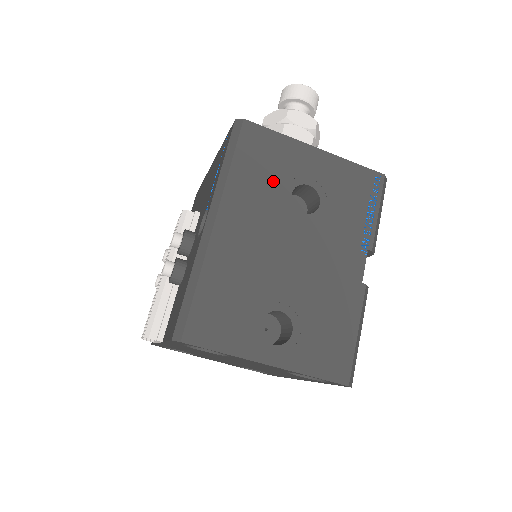
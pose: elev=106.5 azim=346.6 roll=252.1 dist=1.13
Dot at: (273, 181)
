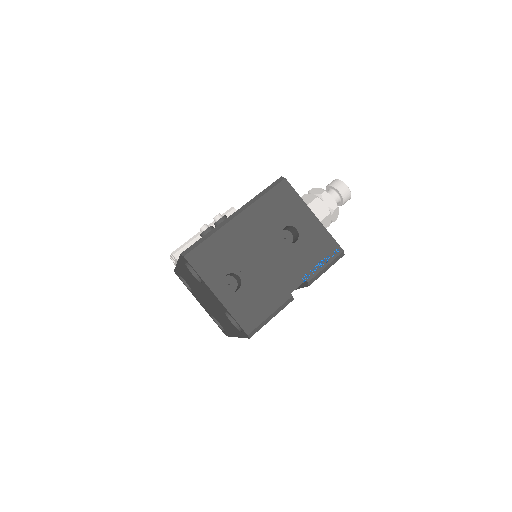
Dot at: (279, 216)
